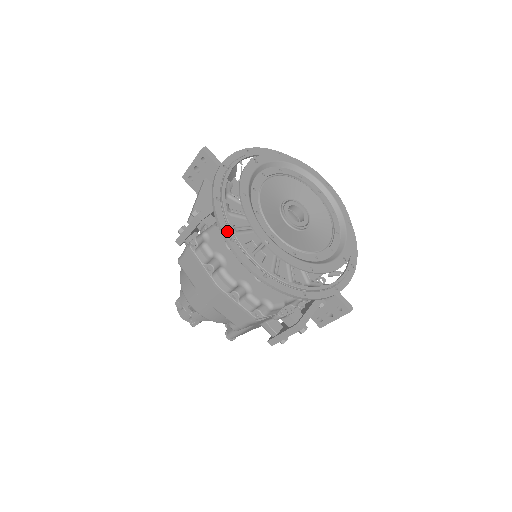
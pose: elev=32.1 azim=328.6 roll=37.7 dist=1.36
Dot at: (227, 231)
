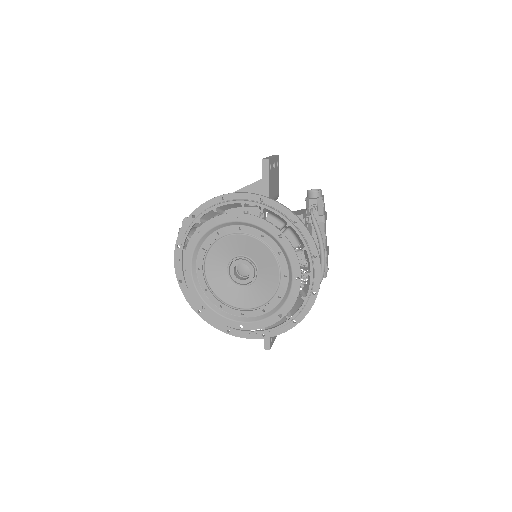
Dot at: (180, 239)
